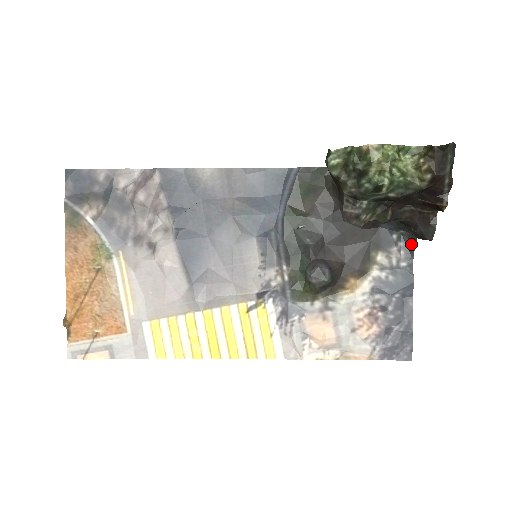
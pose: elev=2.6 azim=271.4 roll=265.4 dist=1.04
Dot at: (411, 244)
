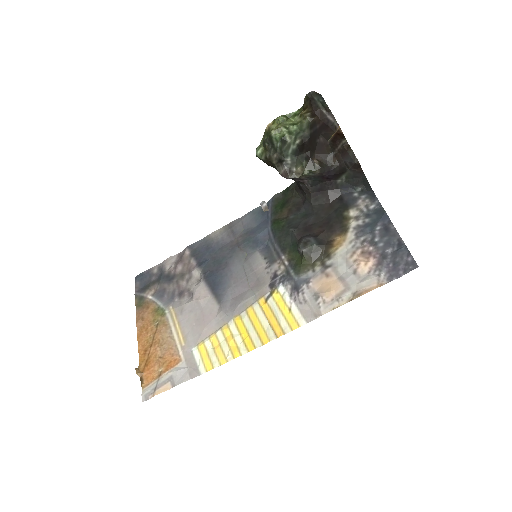
Dot at: (370, 191)
